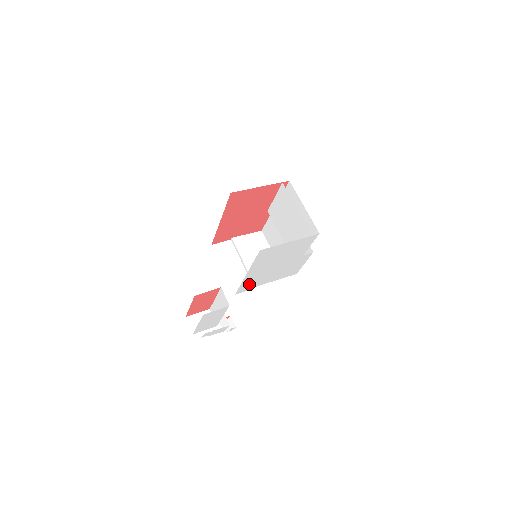
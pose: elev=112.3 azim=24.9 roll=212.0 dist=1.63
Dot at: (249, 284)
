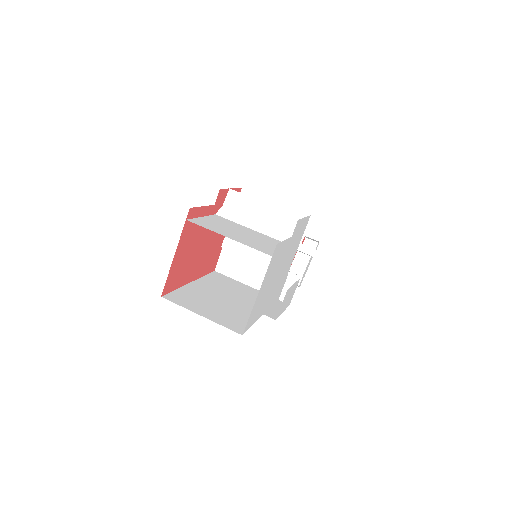
Dot at: (278, 291)
